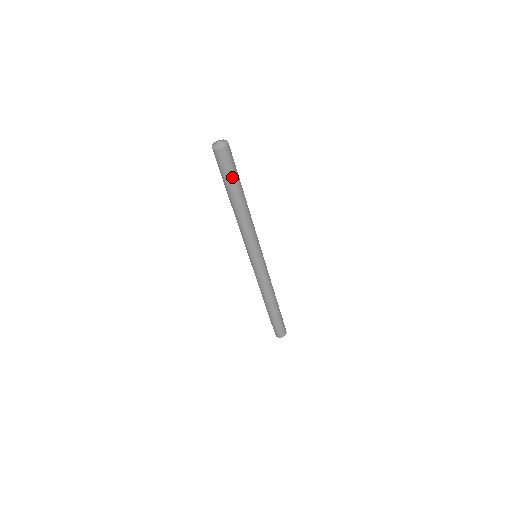
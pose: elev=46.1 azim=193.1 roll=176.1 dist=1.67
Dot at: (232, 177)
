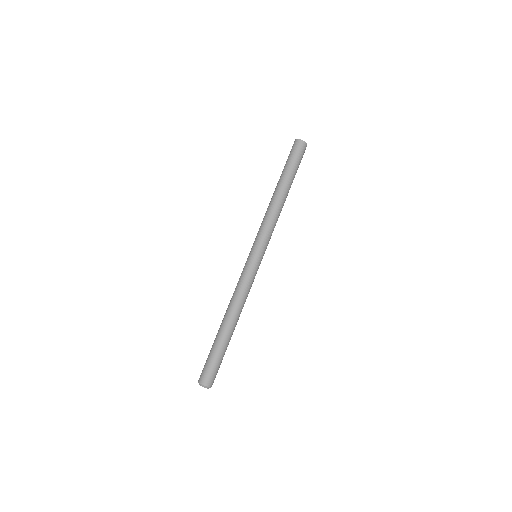
Dot at: (296, 167)
